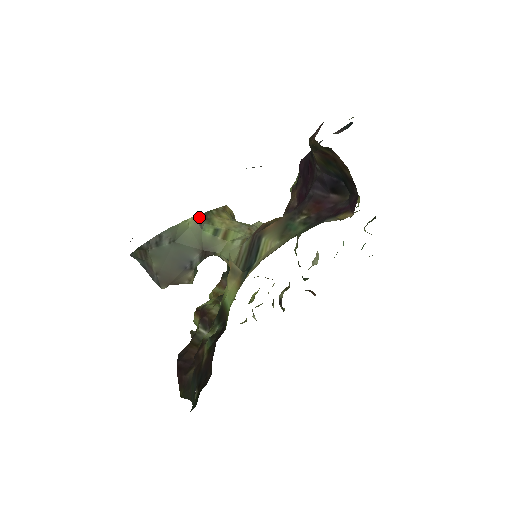
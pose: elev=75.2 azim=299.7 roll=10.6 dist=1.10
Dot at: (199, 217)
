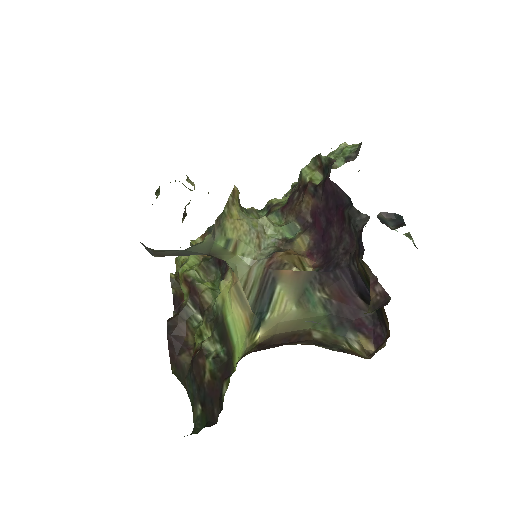
Dot at: (214, 228)
